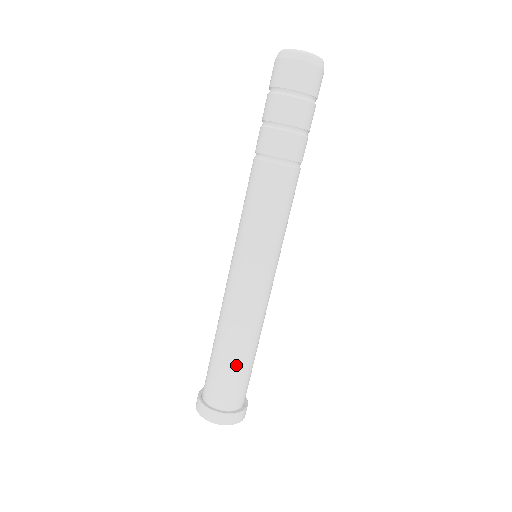
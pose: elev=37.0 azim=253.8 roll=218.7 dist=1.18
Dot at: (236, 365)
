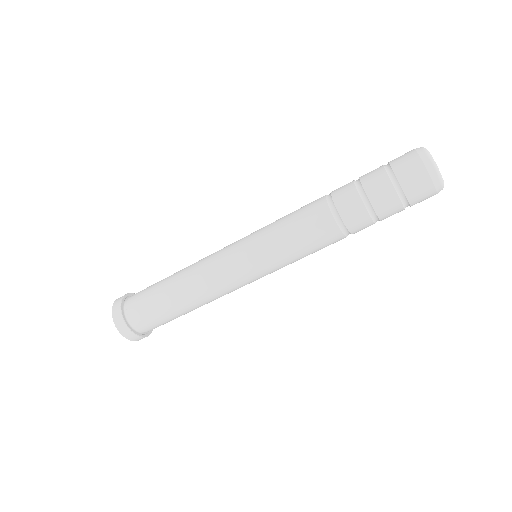
Dot at: occluded
